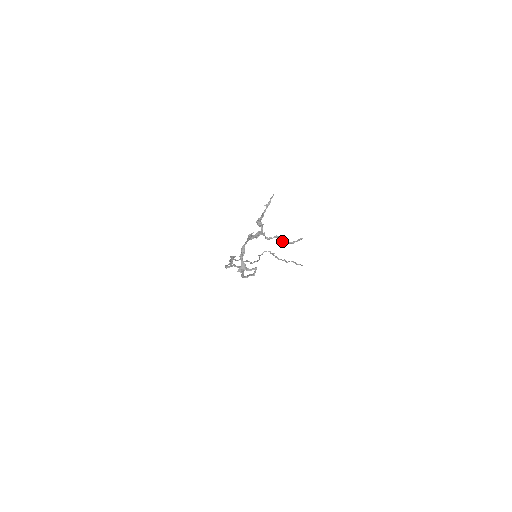
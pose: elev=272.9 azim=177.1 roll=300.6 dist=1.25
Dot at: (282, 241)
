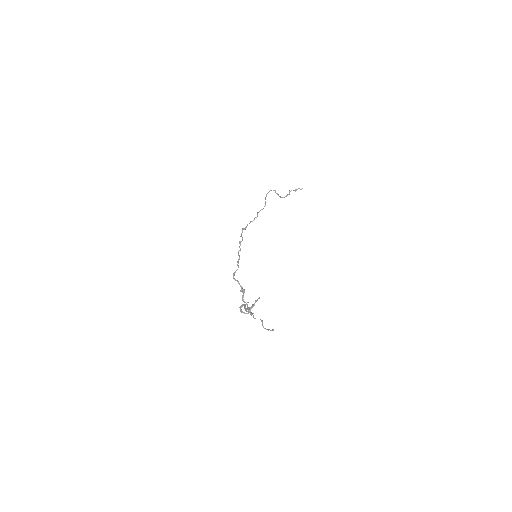
Dot at: occluded
